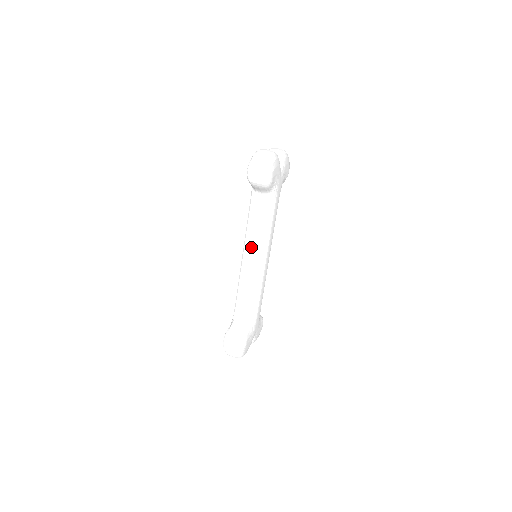
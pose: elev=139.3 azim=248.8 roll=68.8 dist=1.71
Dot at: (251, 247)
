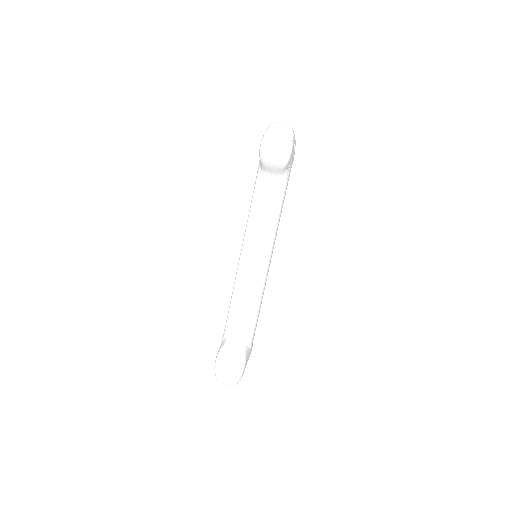
Dot at: (254, 243)
